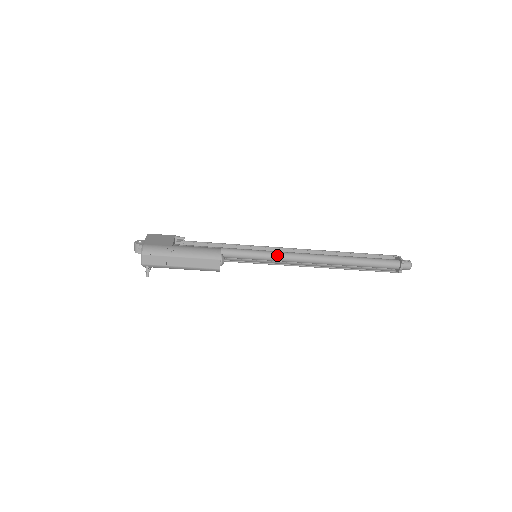
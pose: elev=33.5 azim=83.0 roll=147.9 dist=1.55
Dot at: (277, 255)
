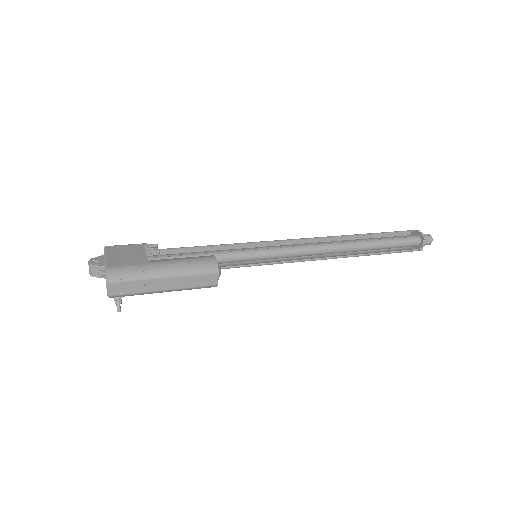
Dot at: (282, 251)
